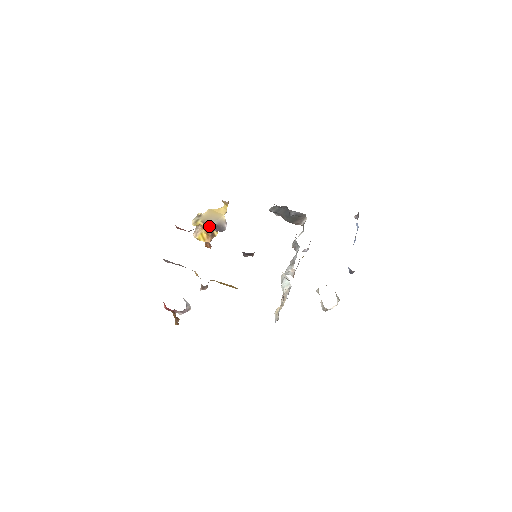
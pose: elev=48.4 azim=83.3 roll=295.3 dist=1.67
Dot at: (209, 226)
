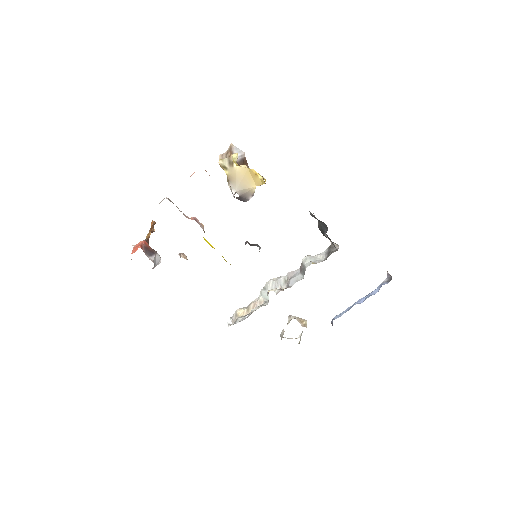
Dot at: (231, 190)
